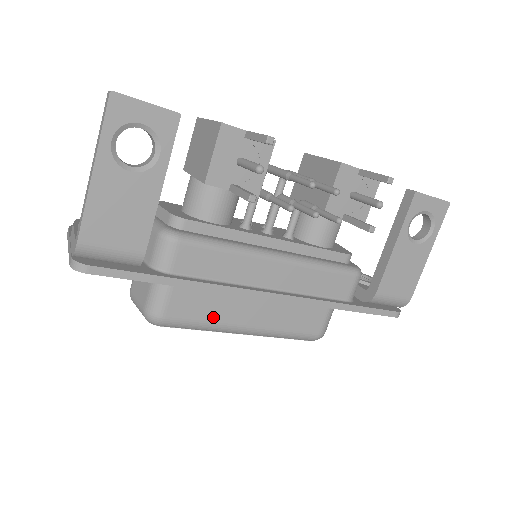
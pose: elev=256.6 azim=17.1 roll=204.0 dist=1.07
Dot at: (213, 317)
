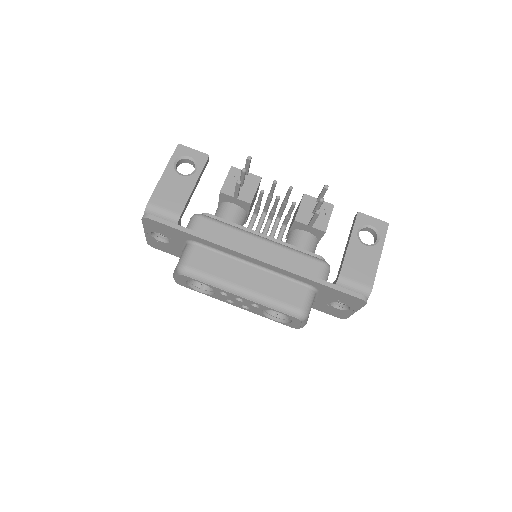
Dot at: (219, 274)
